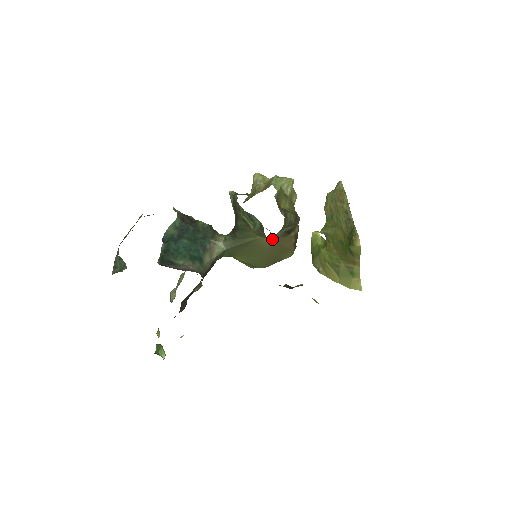
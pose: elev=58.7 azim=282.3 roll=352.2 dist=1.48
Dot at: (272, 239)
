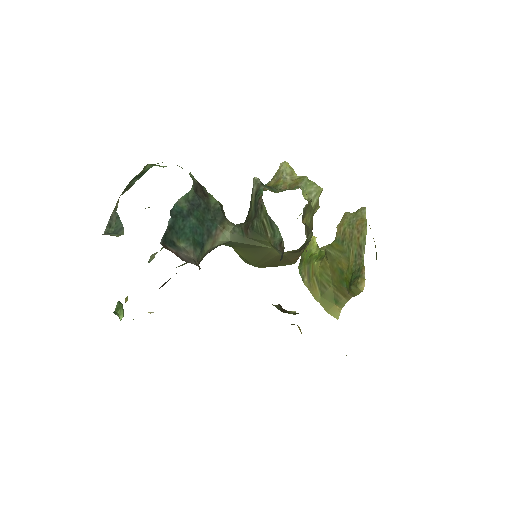
Dot at: occluded
